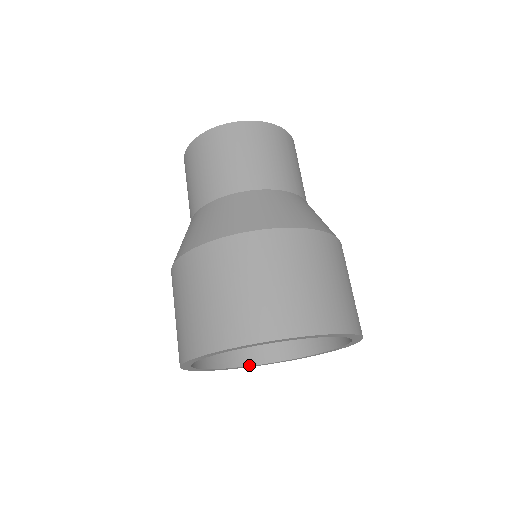
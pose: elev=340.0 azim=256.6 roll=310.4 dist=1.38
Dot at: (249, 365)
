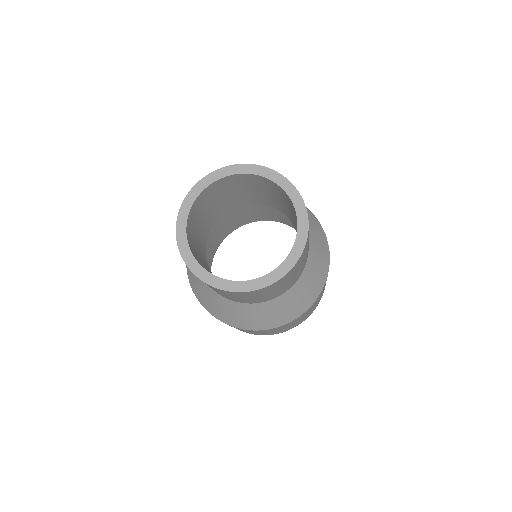
Dot at: occluded
